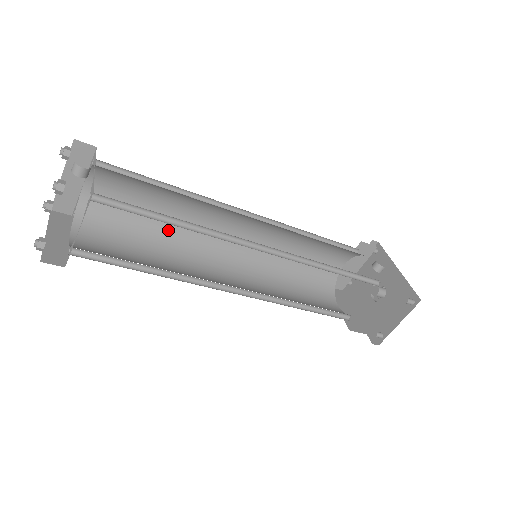
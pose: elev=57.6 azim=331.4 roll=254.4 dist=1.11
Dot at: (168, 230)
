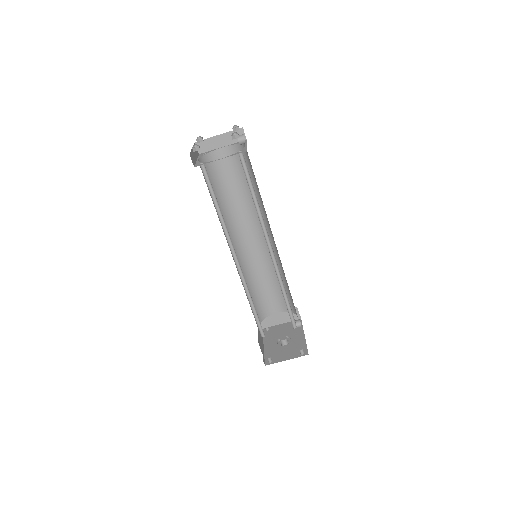
Dot at: (229, 205)
